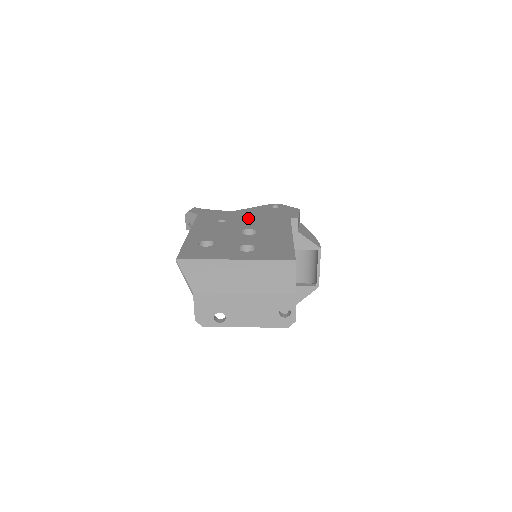
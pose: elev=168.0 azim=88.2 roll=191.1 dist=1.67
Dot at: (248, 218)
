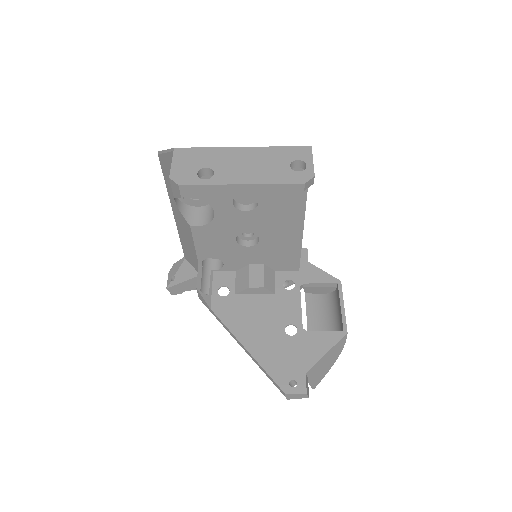
Dot at: occluded
